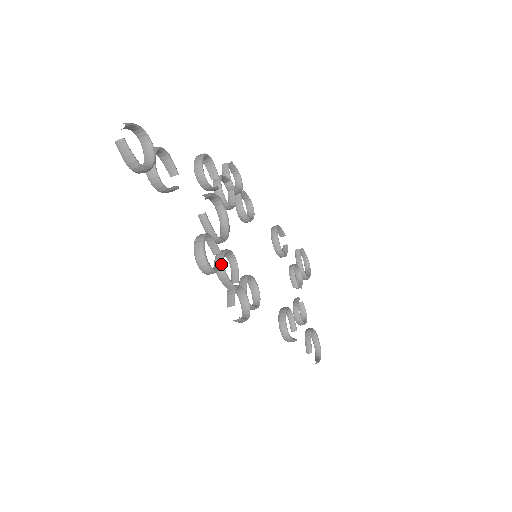
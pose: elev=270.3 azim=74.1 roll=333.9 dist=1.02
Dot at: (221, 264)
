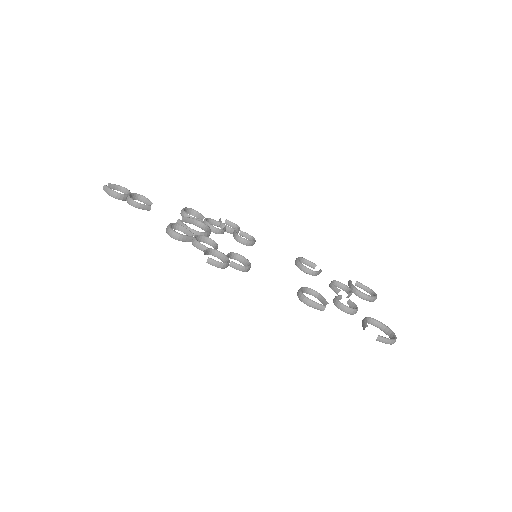
Dot at: (191, 236)
